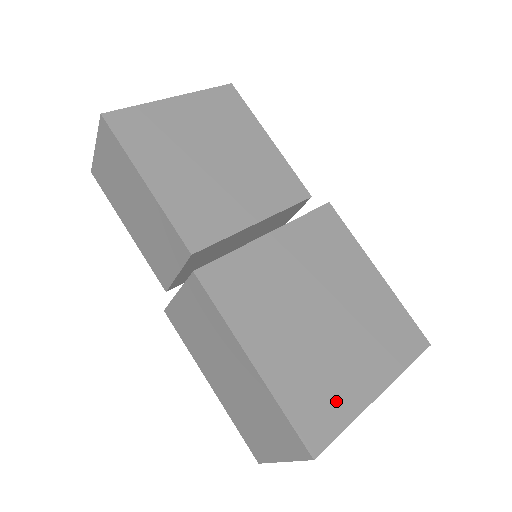
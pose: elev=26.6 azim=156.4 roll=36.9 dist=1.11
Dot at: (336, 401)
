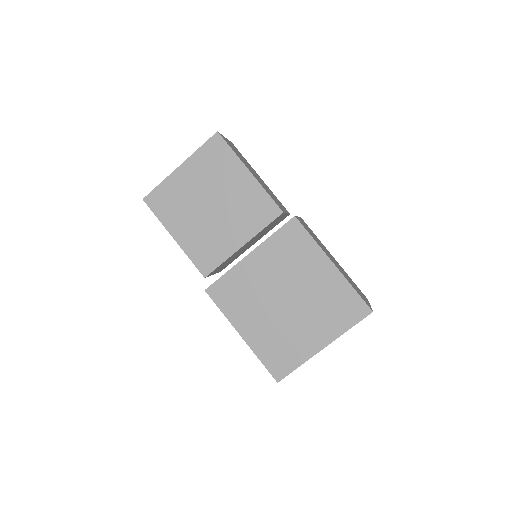
Dot at: (293, 353)
